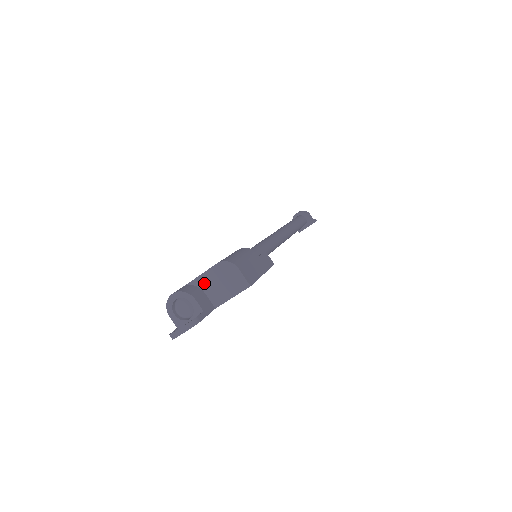
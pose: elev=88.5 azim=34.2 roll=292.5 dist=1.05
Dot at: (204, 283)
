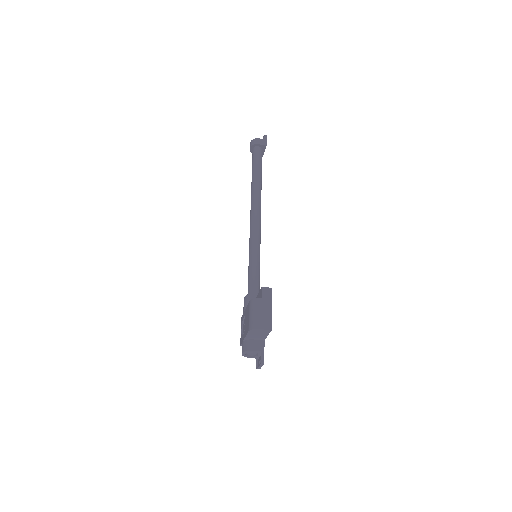
Dot at: (250, 338)
